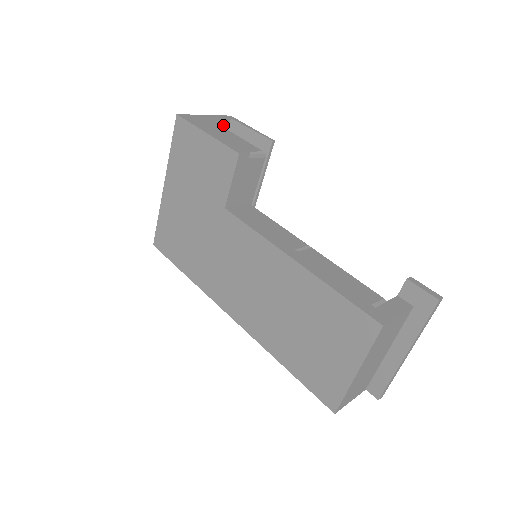
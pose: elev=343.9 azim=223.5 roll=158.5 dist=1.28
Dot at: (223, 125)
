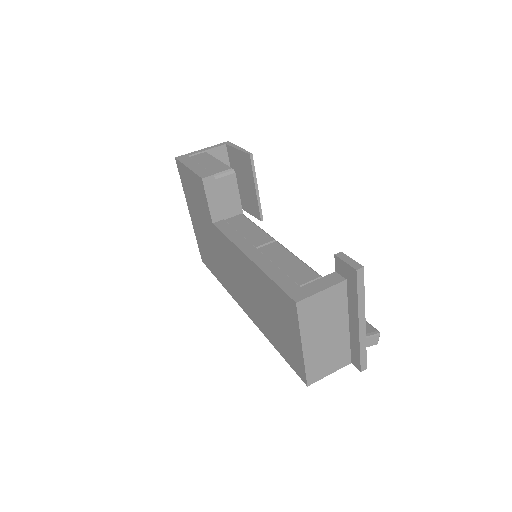
Dot at: (221, 152)
